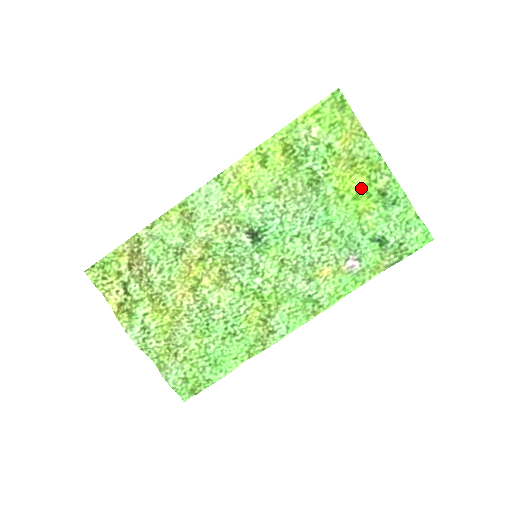
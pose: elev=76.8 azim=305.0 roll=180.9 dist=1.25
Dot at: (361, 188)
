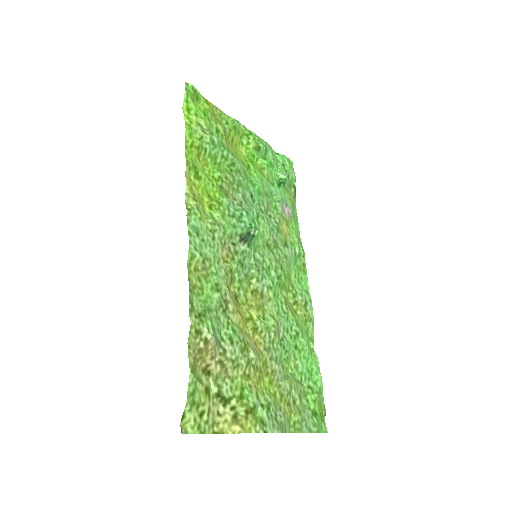
Dot at: (247, 154)
